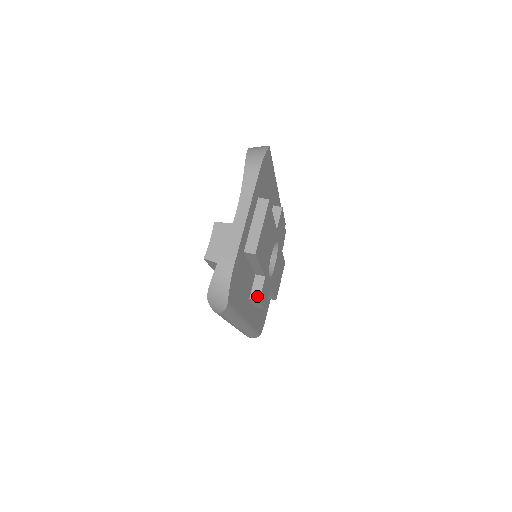
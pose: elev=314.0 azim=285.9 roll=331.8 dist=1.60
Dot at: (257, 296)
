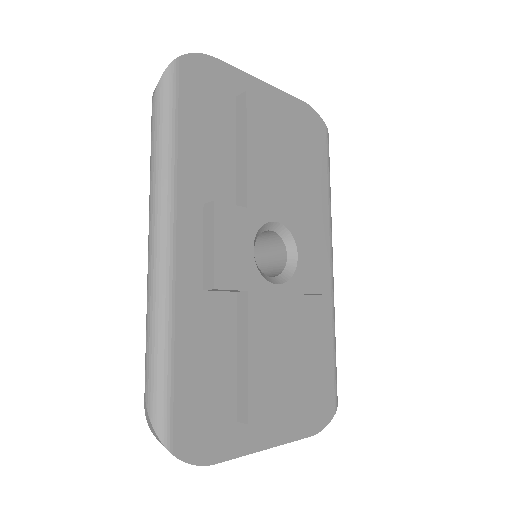
Dot at: (216, 202)
